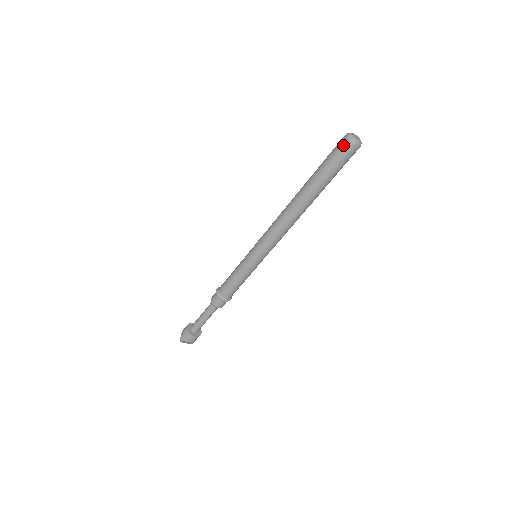
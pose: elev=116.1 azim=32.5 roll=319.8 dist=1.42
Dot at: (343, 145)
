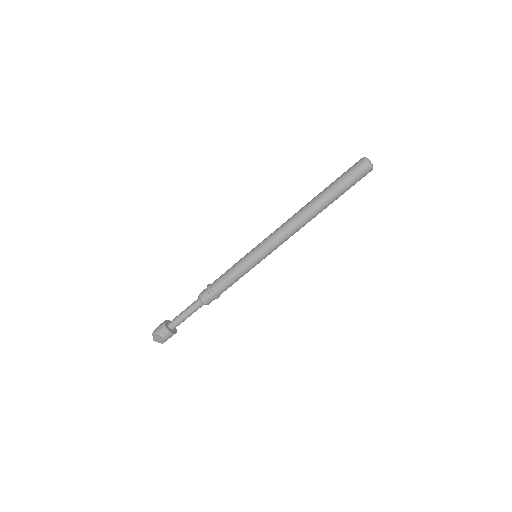
Dot at: (358, 163)
